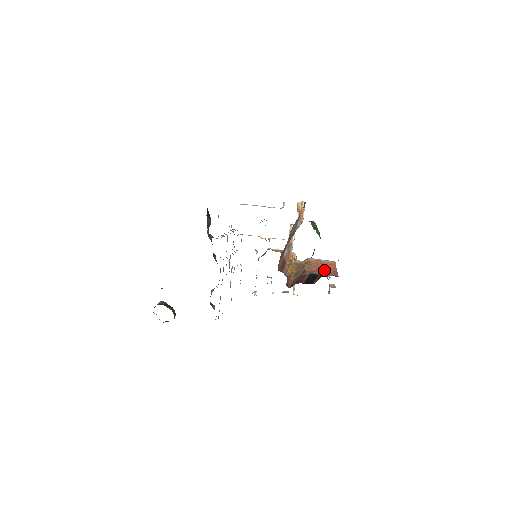
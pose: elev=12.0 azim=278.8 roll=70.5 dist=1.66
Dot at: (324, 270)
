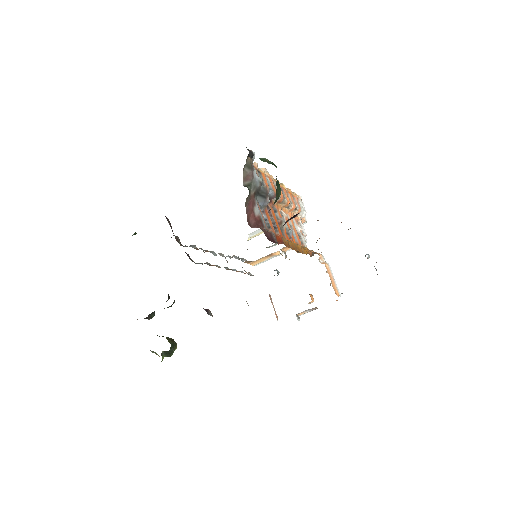
Dot at: occluded
